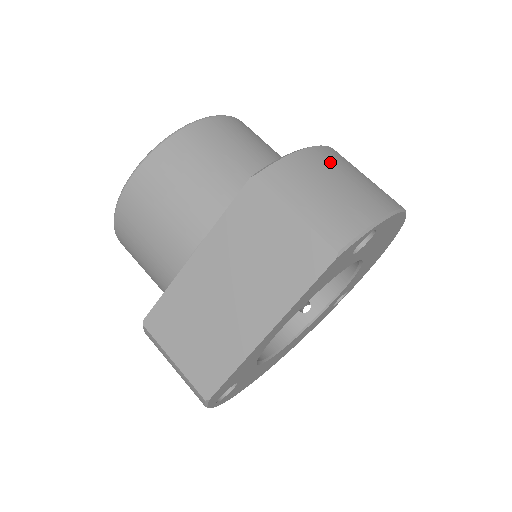
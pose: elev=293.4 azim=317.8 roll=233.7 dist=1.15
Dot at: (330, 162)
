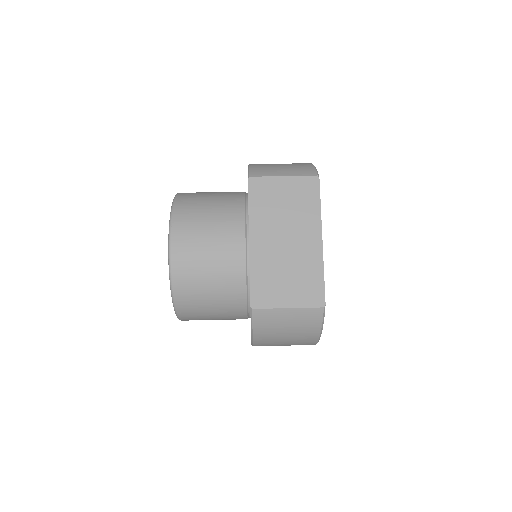
Dot at: occluded
